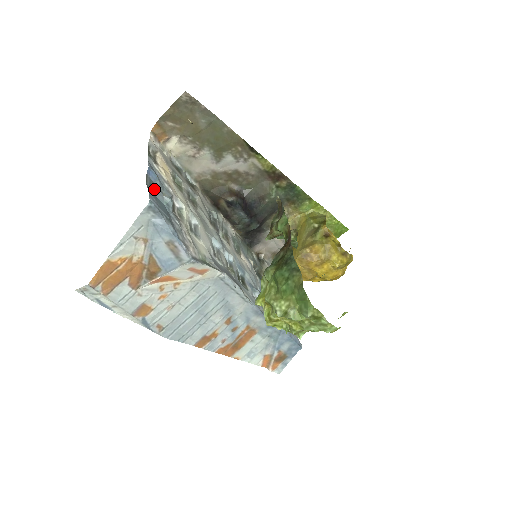
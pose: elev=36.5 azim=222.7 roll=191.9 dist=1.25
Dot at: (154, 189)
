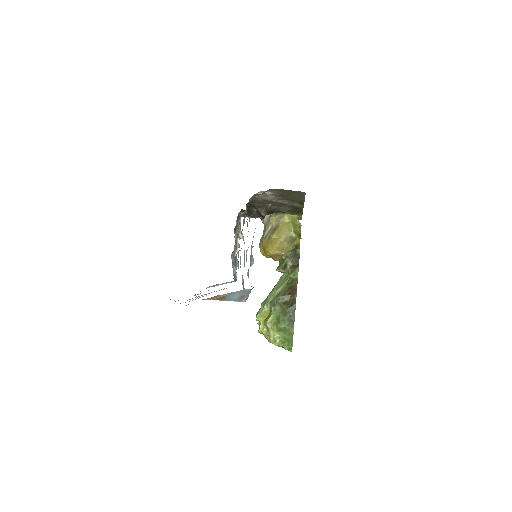
Dot at: (250, 257)
